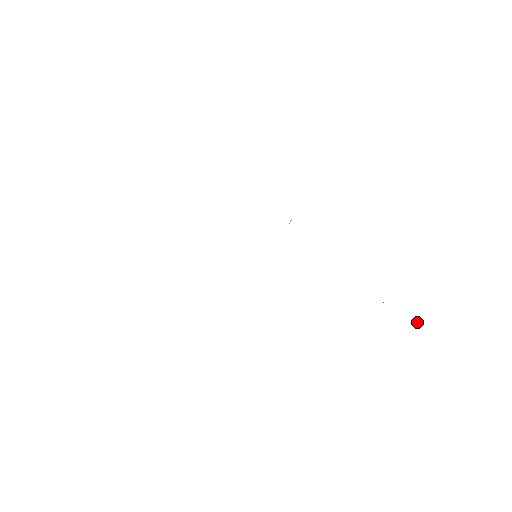
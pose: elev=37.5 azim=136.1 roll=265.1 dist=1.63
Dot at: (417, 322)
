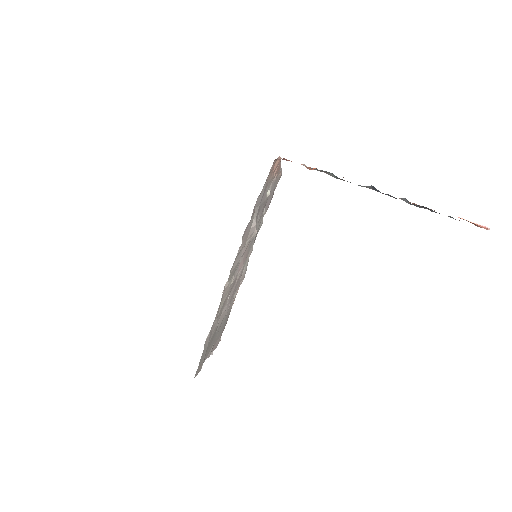
Dot at: (480, 225)
